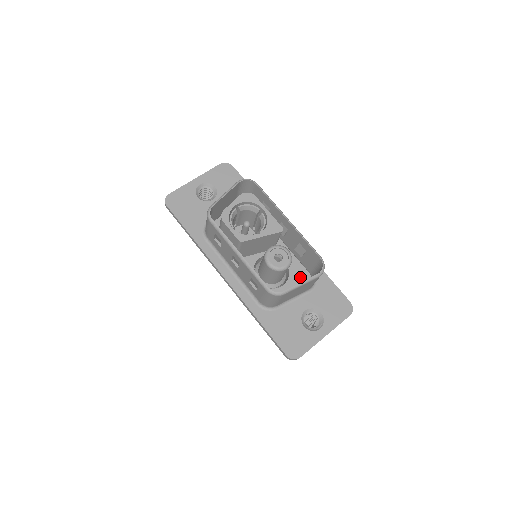
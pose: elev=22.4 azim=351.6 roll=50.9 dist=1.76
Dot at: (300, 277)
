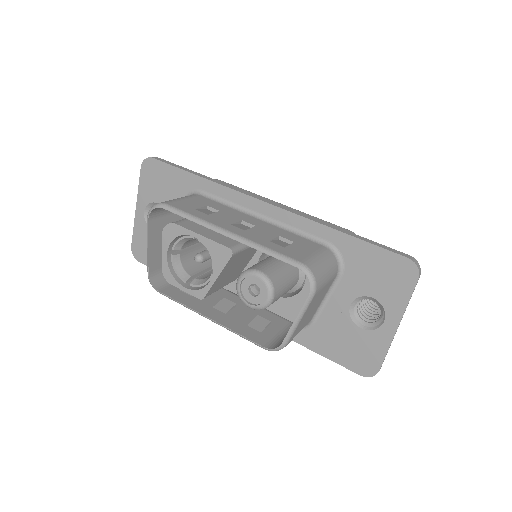
Dot at: occluded
